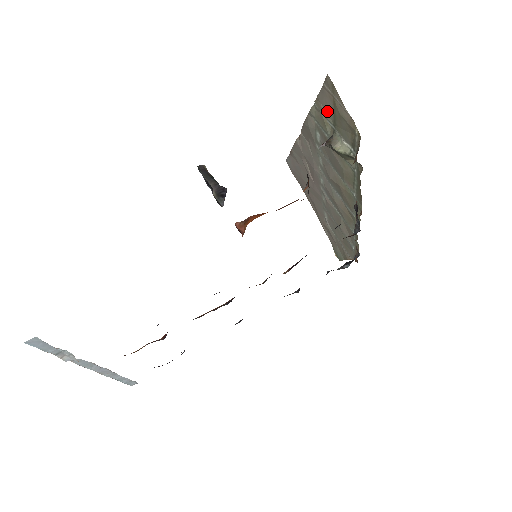
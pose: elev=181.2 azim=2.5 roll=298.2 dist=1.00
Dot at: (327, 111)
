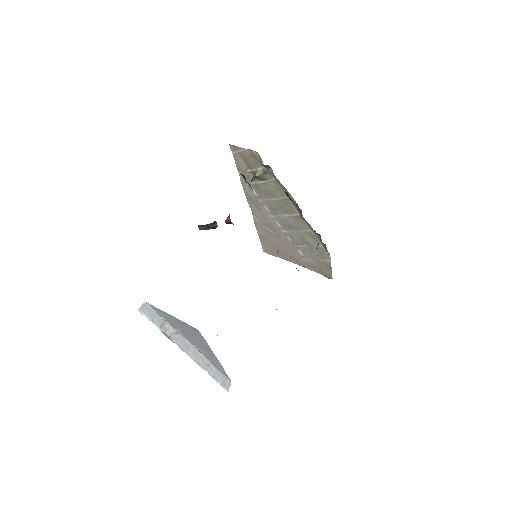
Dot at: (243, 166)
